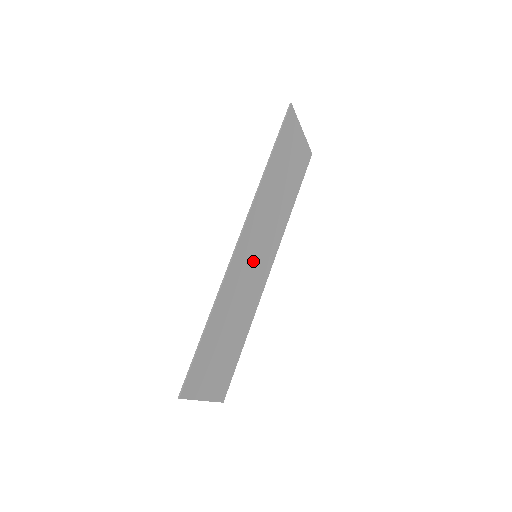
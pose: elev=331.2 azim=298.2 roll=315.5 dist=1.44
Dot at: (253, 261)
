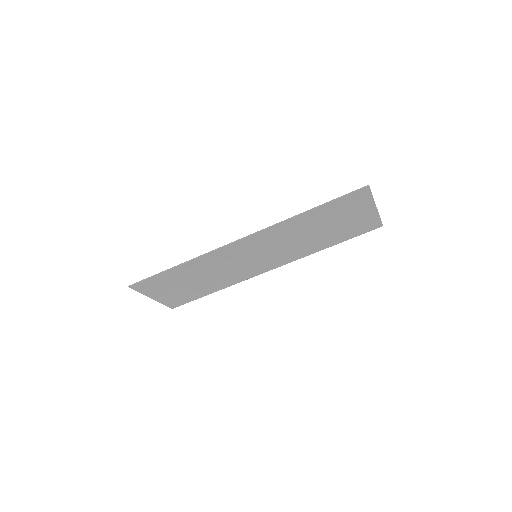
Dot at: (250, 257)
